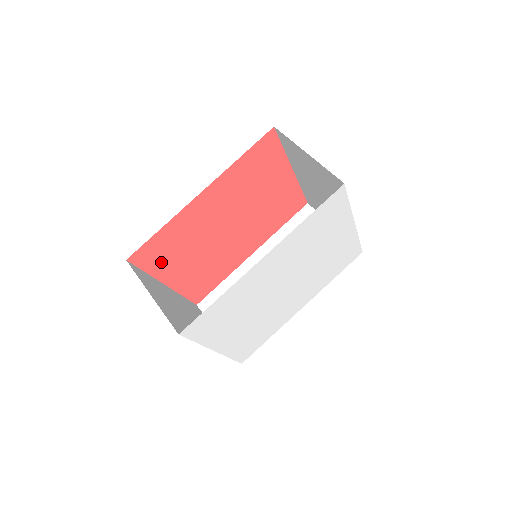
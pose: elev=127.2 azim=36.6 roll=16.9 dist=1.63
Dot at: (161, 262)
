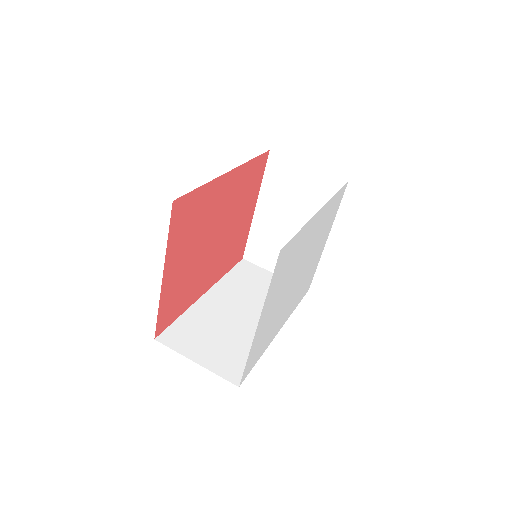
Dot at: (179, 234)
